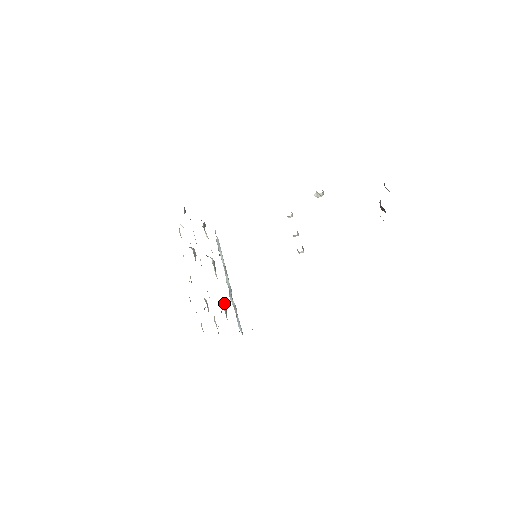
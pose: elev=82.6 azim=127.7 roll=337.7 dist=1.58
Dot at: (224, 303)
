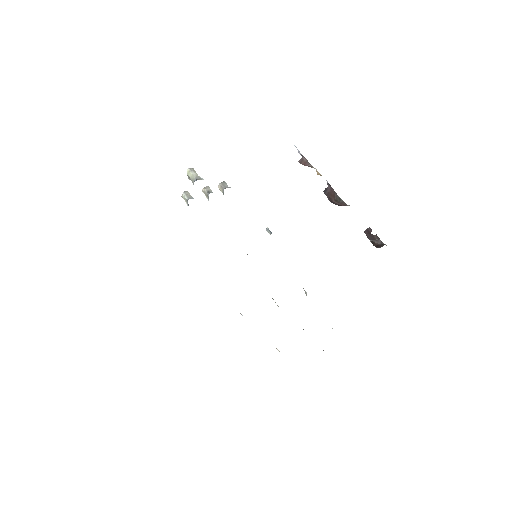
Dot at: occluded
